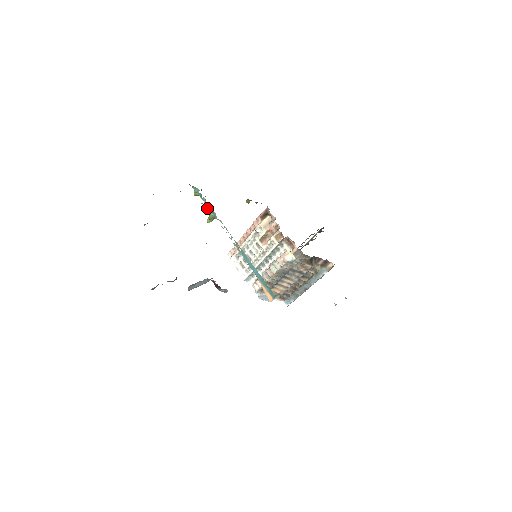
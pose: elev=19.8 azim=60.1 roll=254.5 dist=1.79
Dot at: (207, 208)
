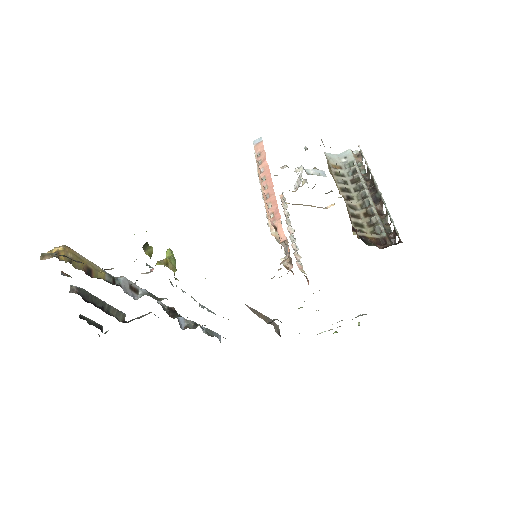
Dot at: occluded
